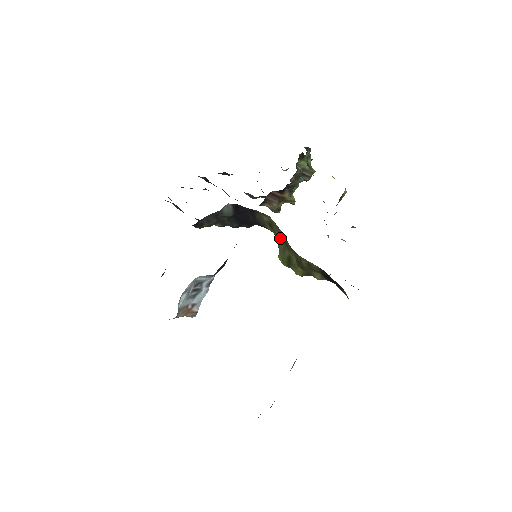
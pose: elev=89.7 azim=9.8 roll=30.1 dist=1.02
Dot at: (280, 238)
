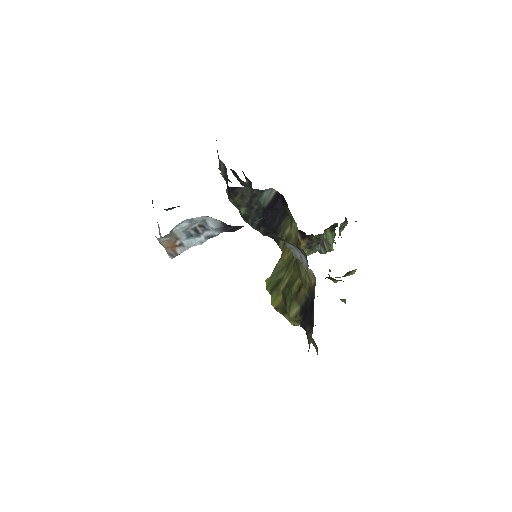
Dot at: (286, 256)
